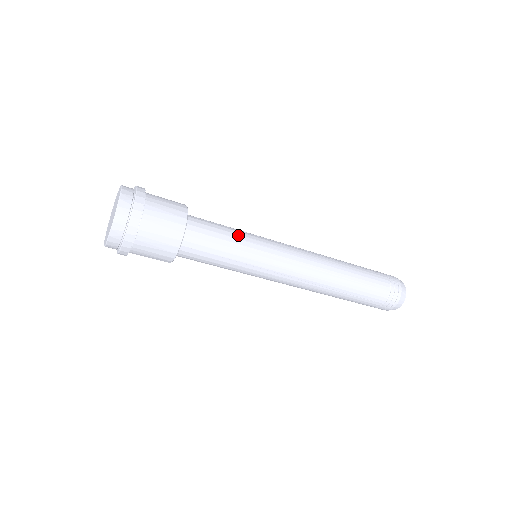
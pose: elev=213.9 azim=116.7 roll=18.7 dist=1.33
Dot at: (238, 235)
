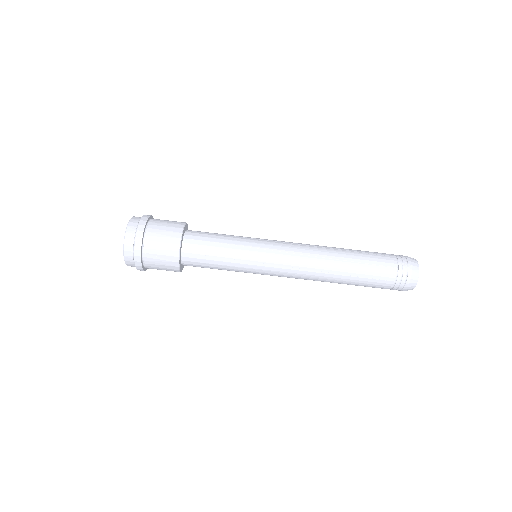
Dot at: occluded
